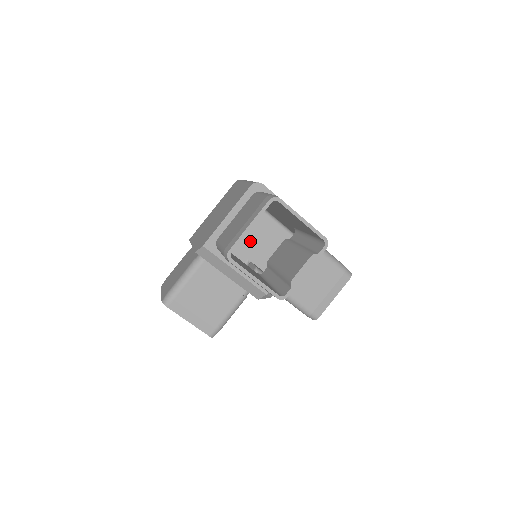
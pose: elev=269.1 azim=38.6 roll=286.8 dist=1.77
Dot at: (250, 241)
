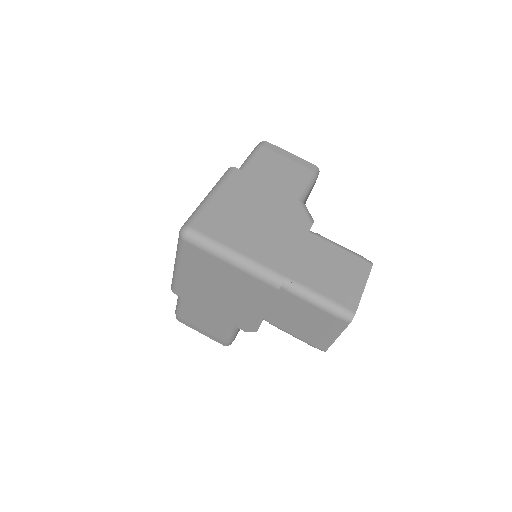
Dot at: occluded
